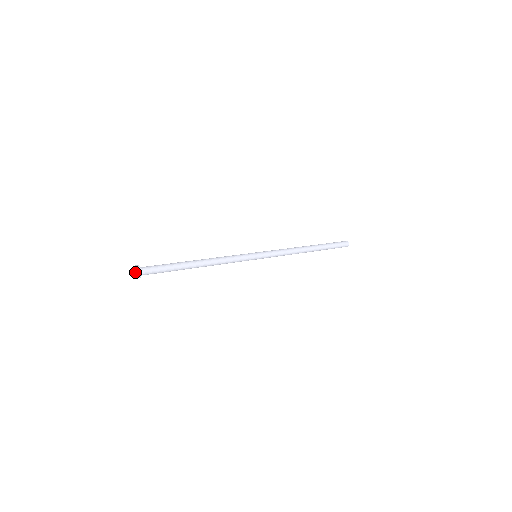
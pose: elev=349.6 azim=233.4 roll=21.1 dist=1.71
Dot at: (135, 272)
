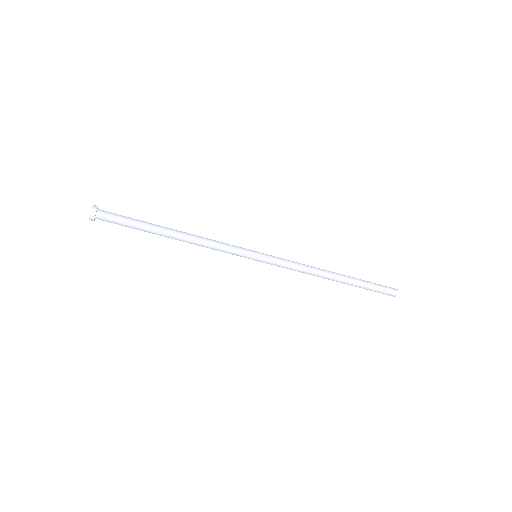
Dot at: (91, 211)
